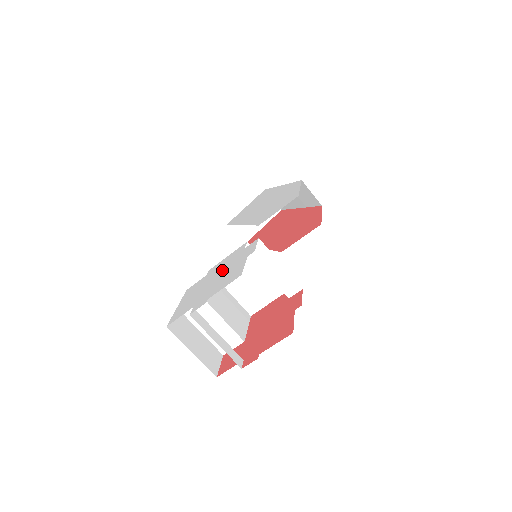
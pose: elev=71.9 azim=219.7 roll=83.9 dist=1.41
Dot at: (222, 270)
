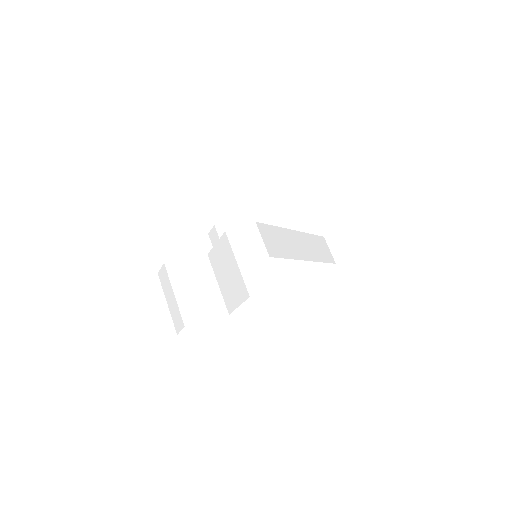
Dot at: occluded
